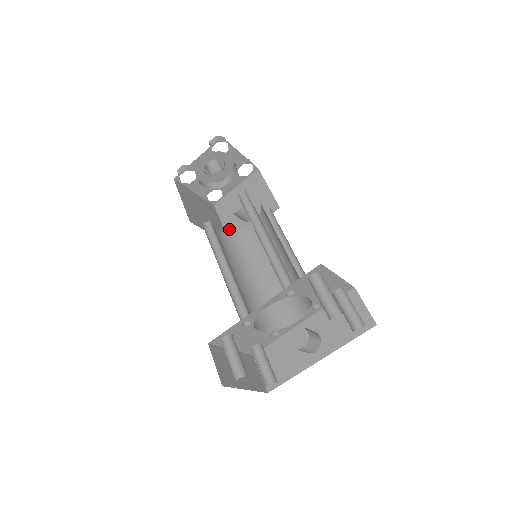
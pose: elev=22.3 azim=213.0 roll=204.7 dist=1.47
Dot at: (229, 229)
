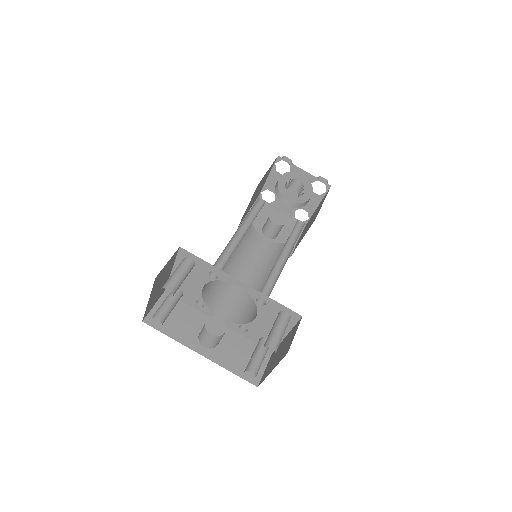
Dot at: occluded
